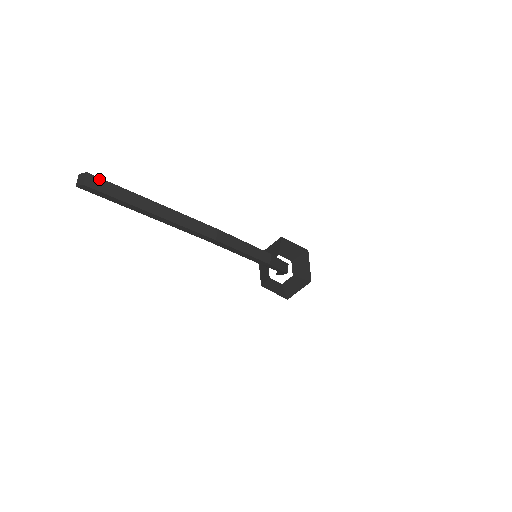
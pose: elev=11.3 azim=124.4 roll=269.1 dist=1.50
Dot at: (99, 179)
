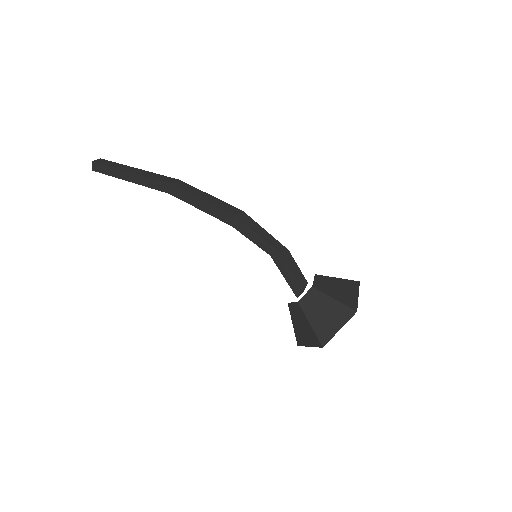
Dot at: (106, 160)
